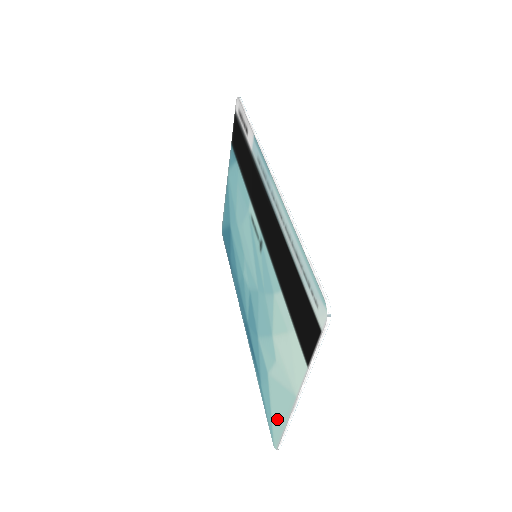
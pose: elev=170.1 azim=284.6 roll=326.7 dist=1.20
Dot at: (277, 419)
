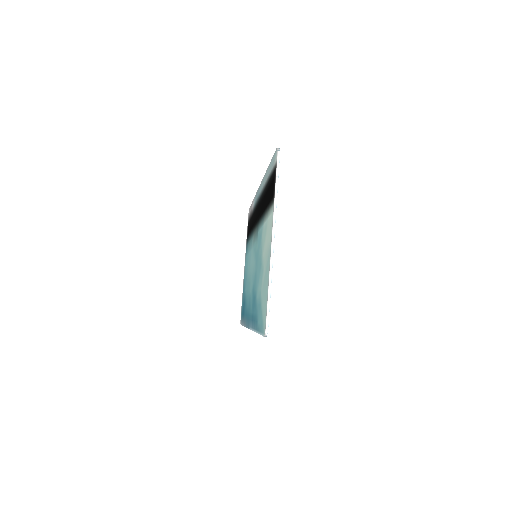
Dot at: (265, 303)
